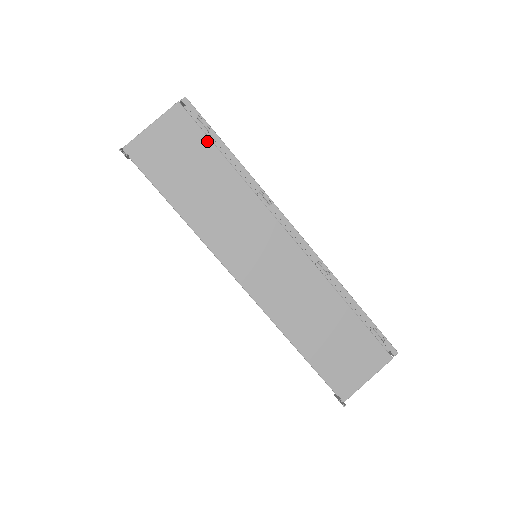
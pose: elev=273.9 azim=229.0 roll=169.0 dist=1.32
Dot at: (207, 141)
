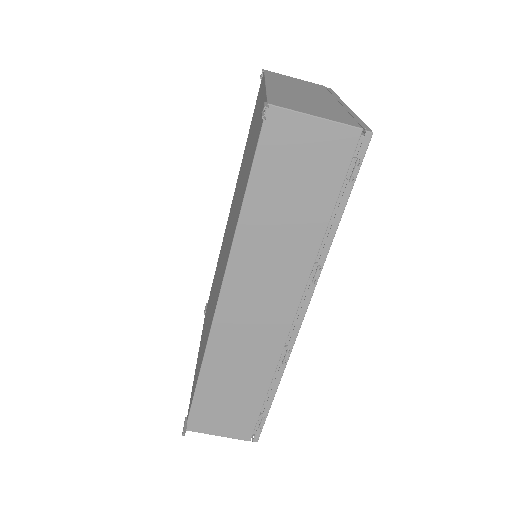
Dot at: (338, 186)
